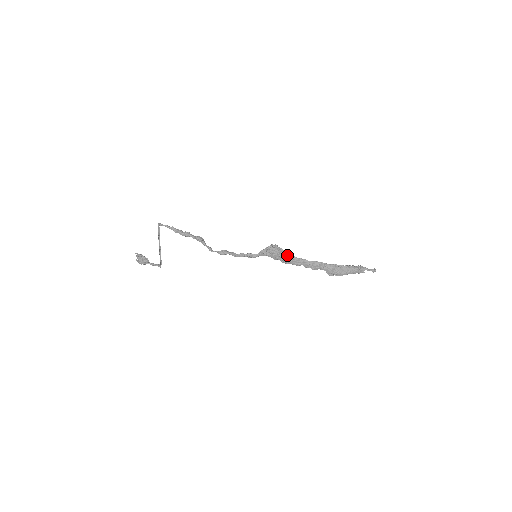
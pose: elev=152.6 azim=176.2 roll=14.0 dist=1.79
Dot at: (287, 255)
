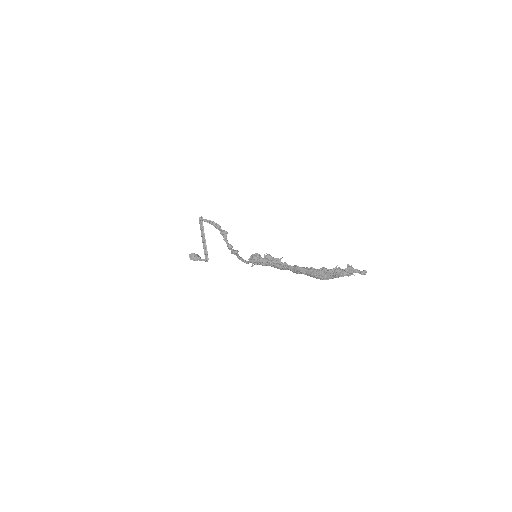
Dot at: (269, 263)
